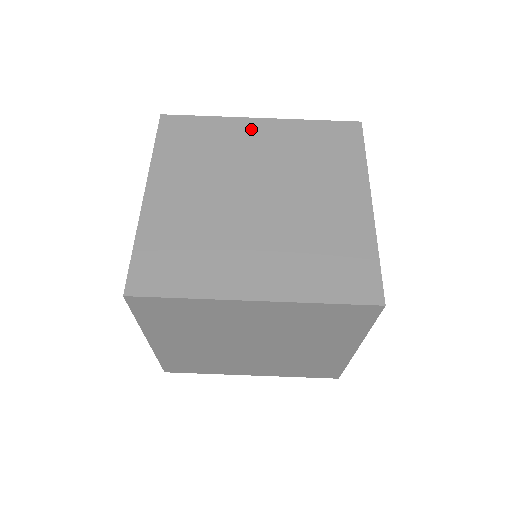
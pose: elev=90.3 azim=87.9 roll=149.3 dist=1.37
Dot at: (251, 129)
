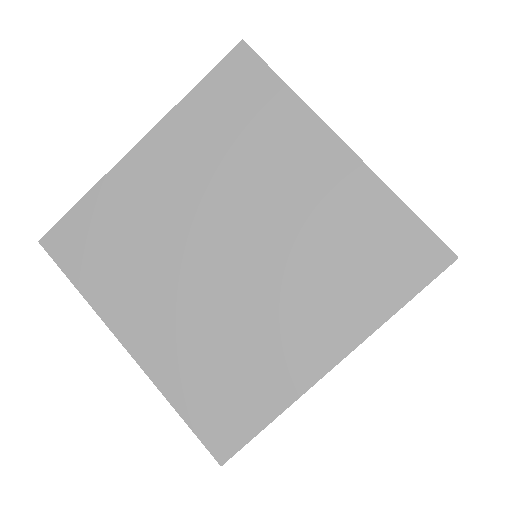
Dot at: (142, 169)
